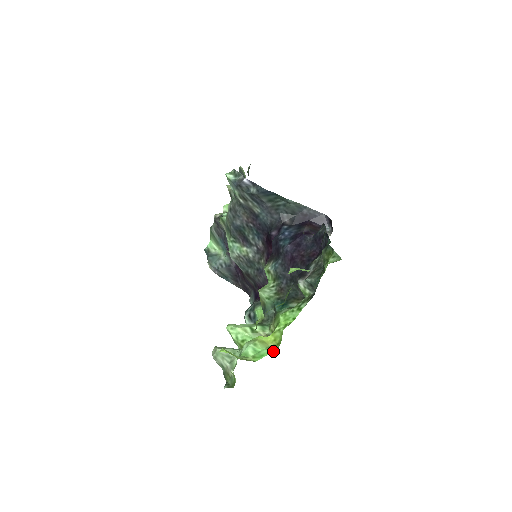
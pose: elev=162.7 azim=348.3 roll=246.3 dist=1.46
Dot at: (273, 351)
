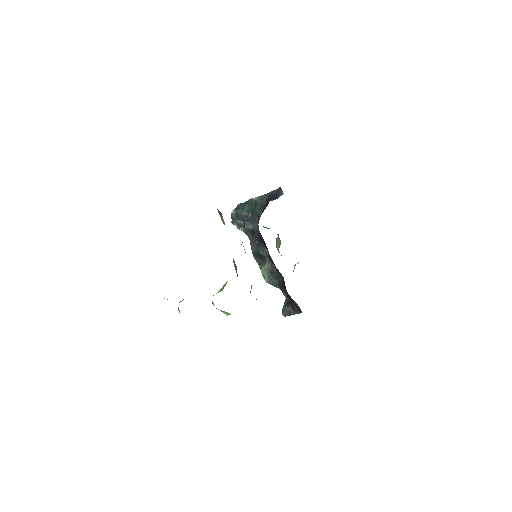
Dot at: occluded
